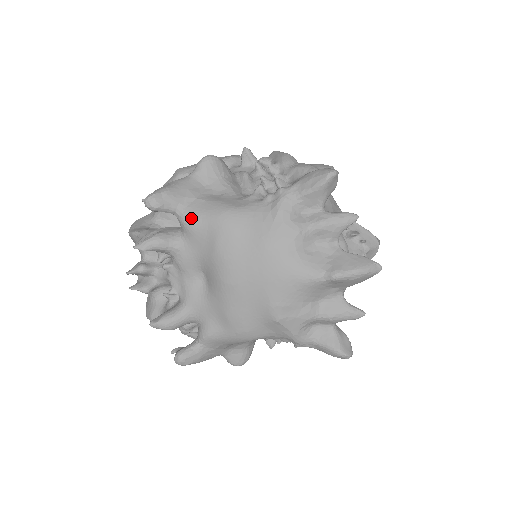
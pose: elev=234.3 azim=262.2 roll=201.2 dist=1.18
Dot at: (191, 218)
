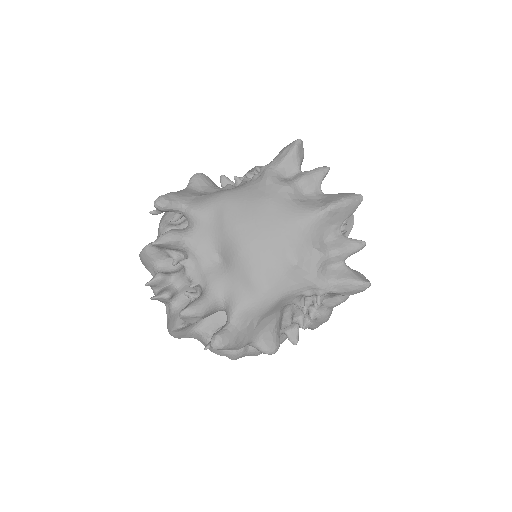
Dot at: (197, 207)
